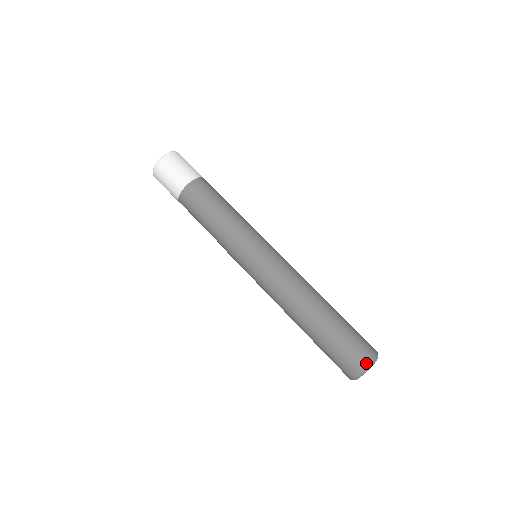
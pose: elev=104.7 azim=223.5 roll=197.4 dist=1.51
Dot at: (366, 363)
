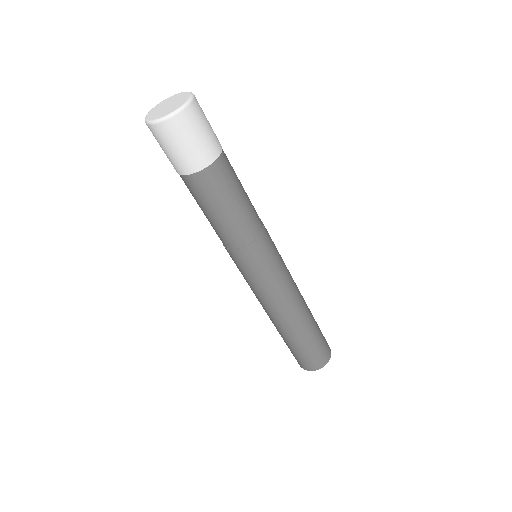
Dot at: (320, 366)
